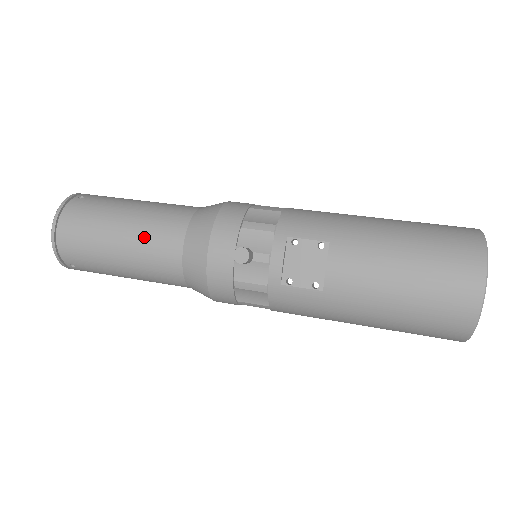
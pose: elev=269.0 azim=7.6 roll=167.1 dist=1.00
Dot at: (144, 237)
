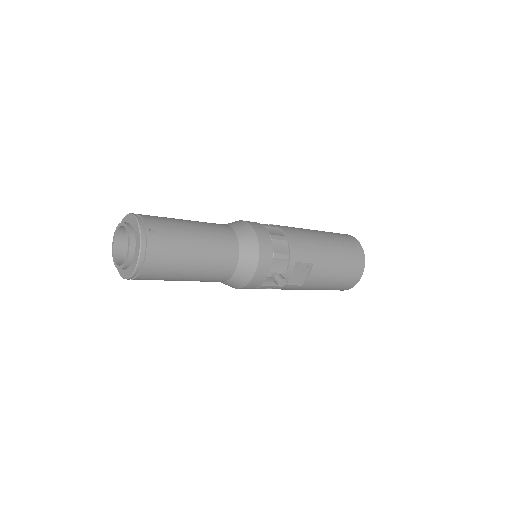
Dot at: (211, 266)
